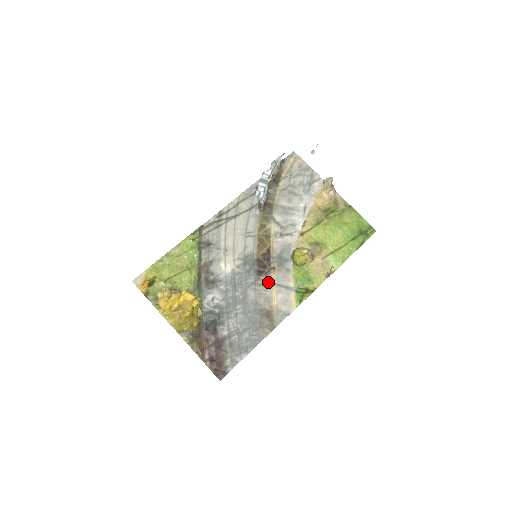
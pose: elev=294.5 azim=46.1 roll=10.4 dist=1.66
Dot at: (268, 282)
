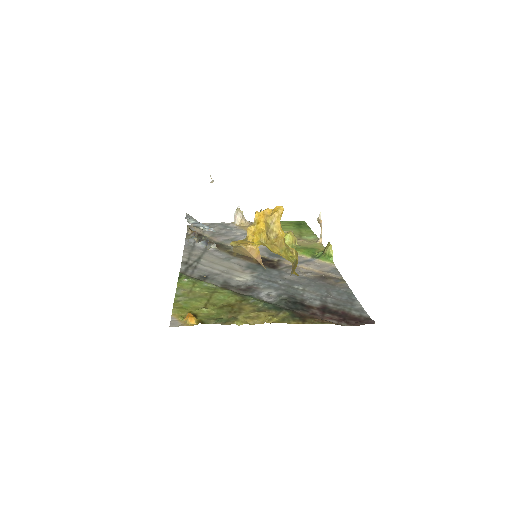
Dot at: (289, 267)
